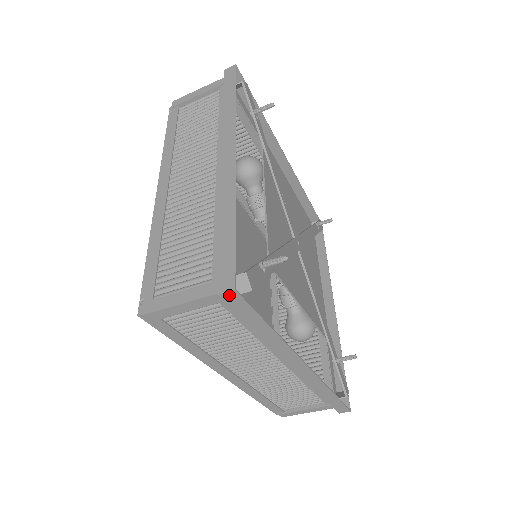
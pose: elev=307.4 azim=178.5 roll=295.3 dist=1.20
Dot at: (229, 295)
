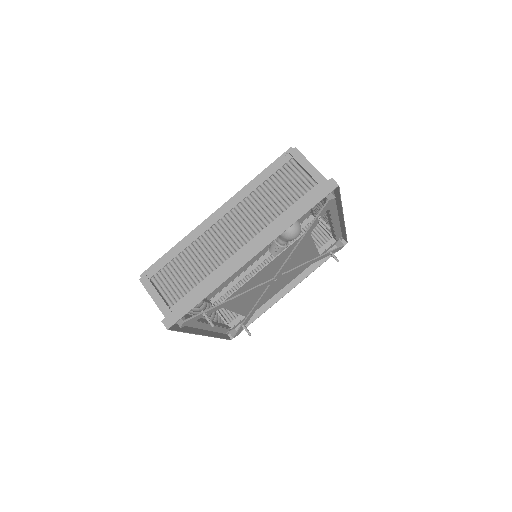
Dot at: (166, 326)
